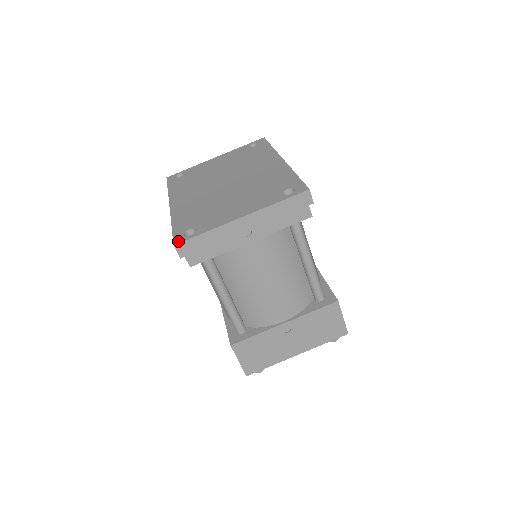
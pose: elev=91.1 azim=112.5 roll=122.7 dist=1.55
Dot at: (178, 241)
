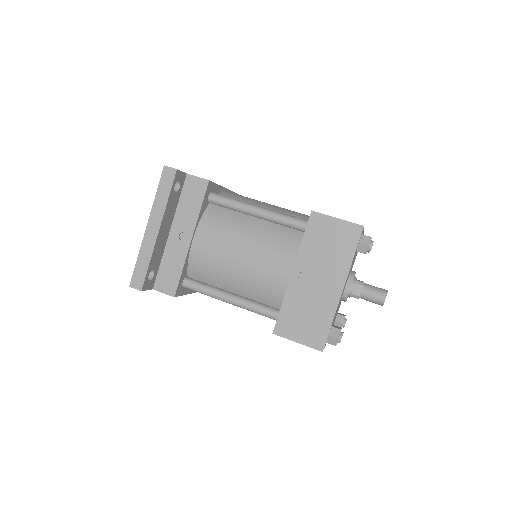
Dot at: (132, 282)
